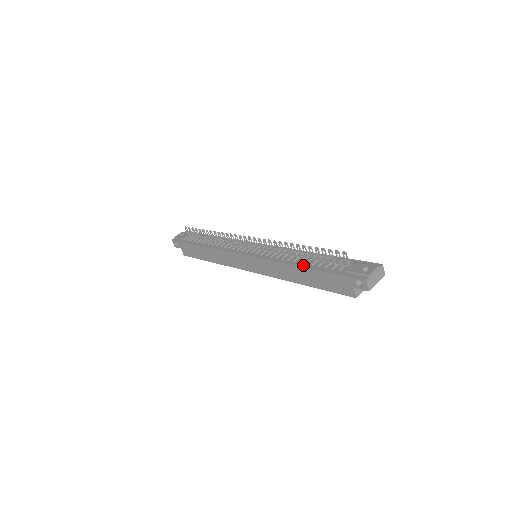
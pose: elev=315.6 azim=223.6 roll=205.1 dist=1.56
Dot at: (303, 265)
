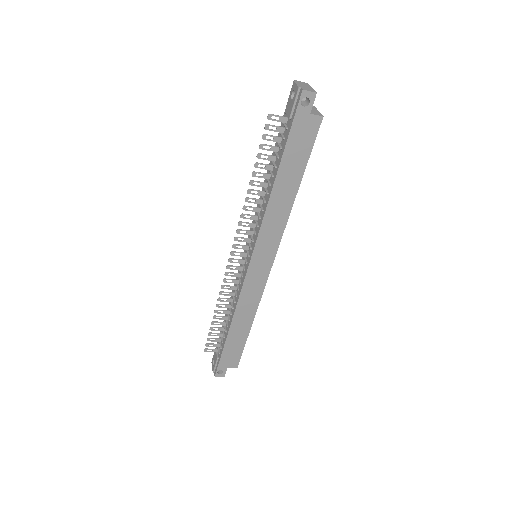
Dot at: (273, 179)
